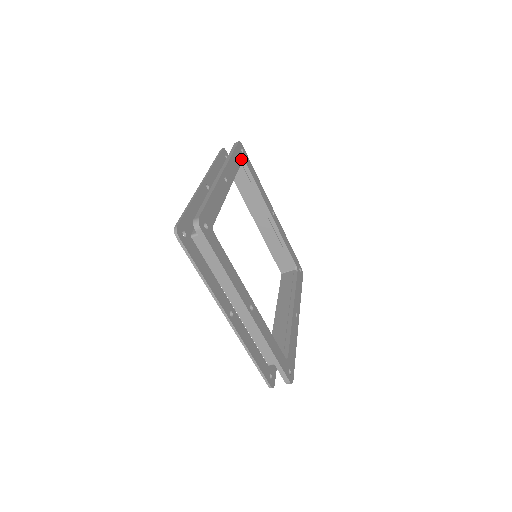
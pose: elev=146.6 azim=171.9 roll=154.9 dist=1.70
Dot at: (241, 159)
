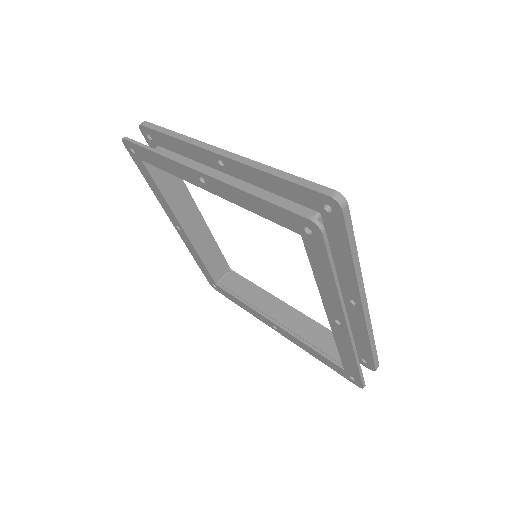
Dot at: occluded
